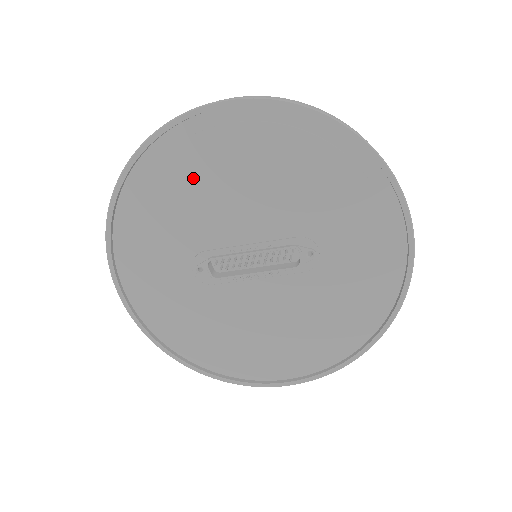
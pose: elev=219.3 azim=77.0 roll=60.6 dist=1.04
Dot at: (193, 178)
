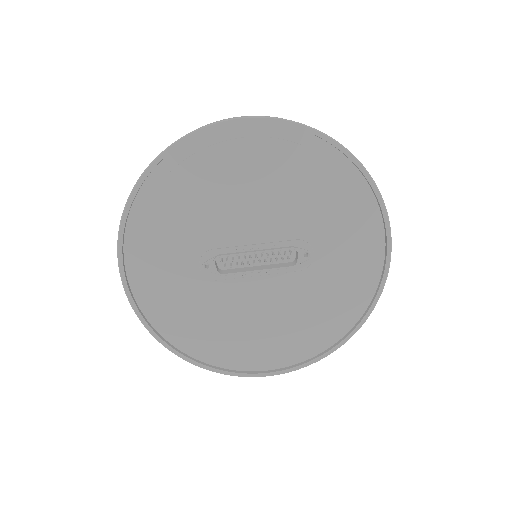
Dot at: (209, 183)
